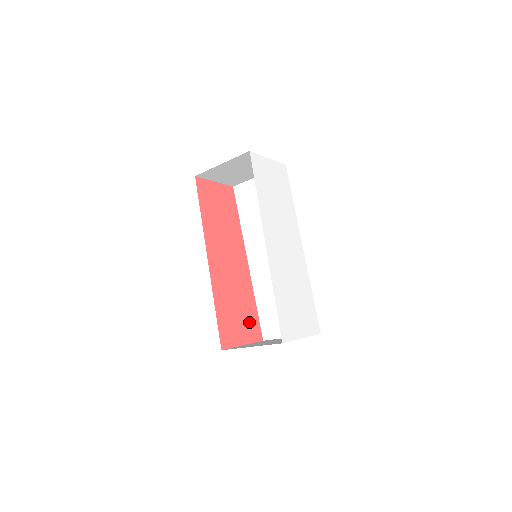
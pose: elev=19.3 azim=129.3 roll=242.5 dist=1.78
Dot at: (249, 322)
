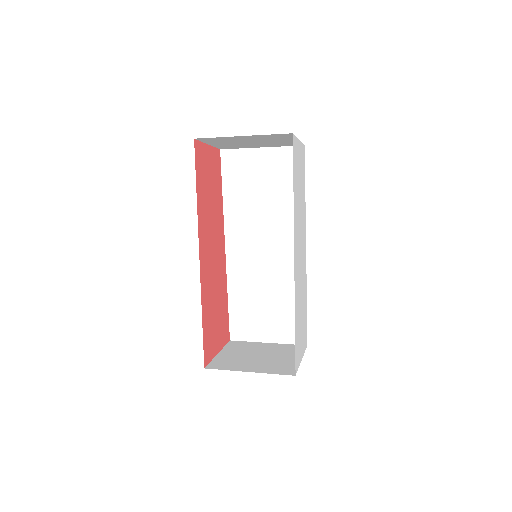
Dot at: (222, 323)
